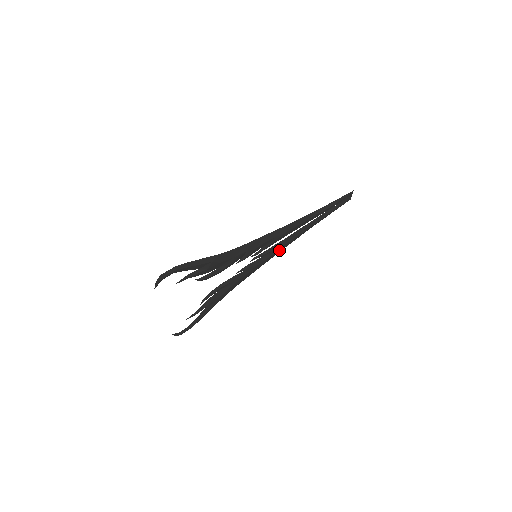
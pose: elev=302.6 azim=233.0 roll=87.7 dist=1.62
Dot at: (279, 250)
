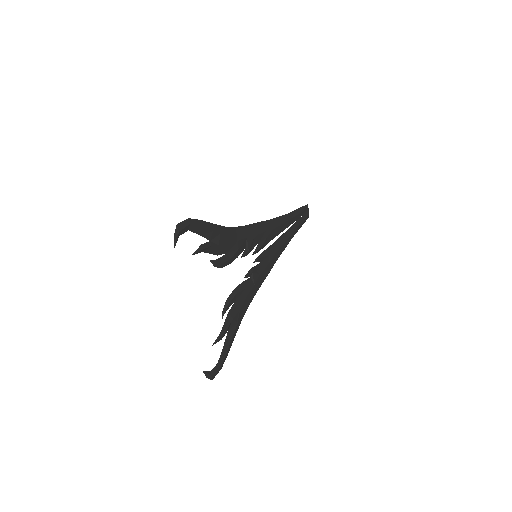
Dot at: (273, 260)
